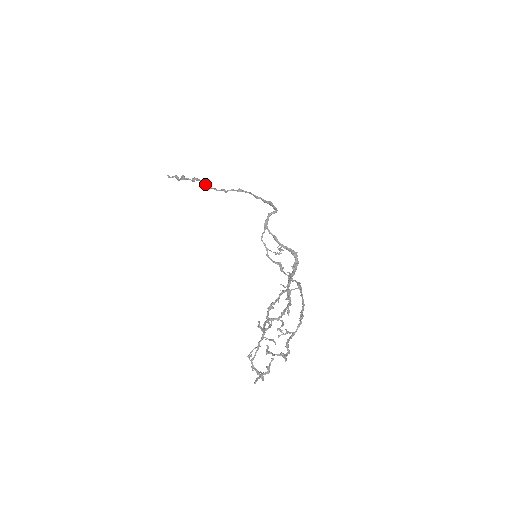
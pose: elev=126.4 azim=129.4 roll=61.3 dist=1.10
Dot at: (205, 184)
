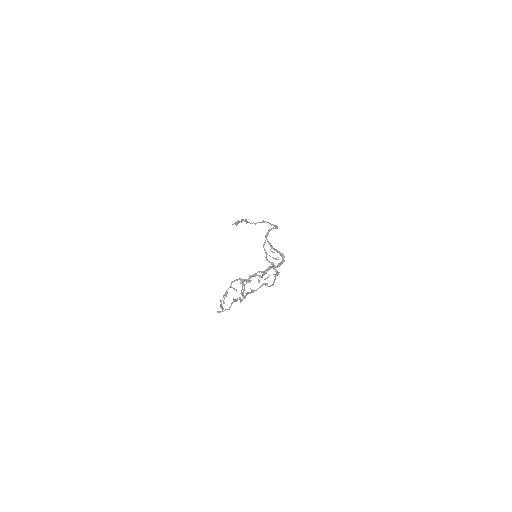
Dot at: (246, 221)
